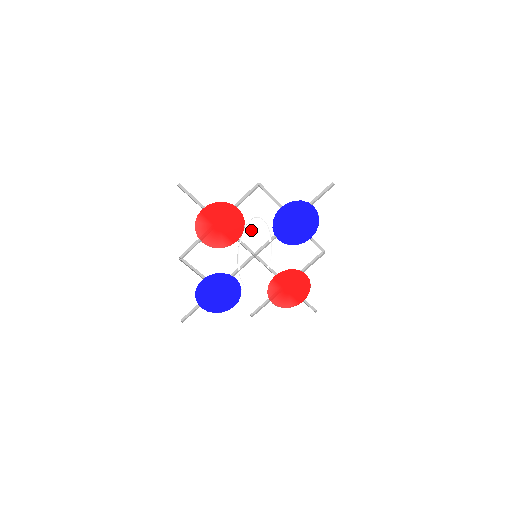
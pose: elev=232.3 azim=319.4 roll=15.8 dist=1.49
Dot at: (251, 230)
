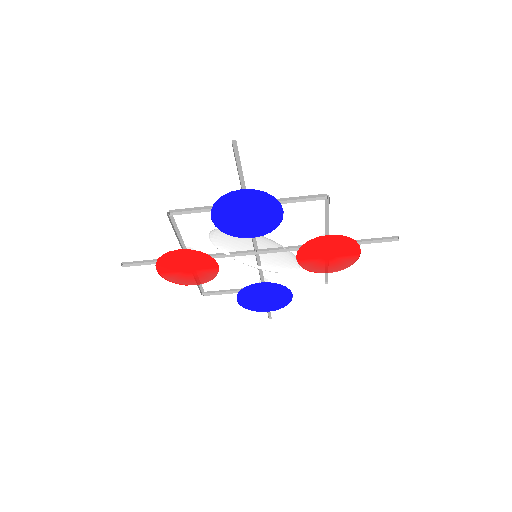
Dot at: (224, 240)
